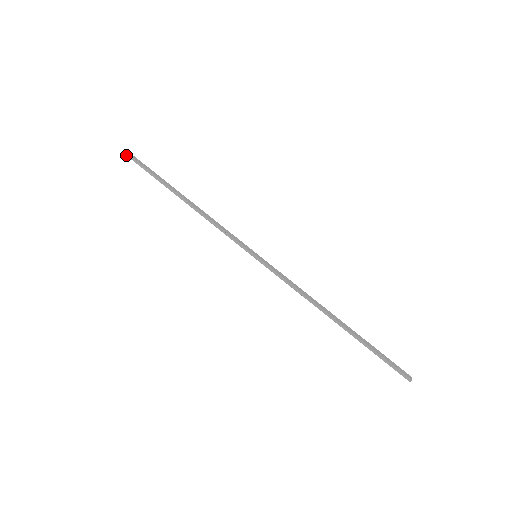
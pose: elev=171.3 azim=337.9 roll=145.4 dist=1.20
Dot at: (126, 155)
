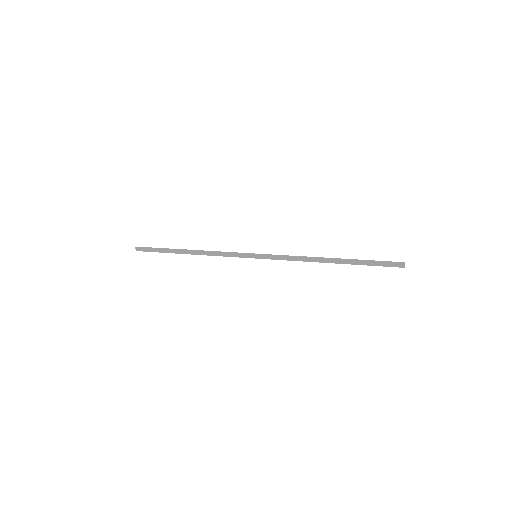
Dot at: (136, 247)
